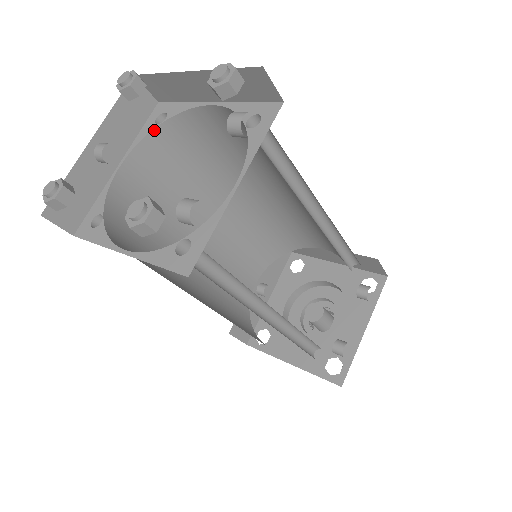
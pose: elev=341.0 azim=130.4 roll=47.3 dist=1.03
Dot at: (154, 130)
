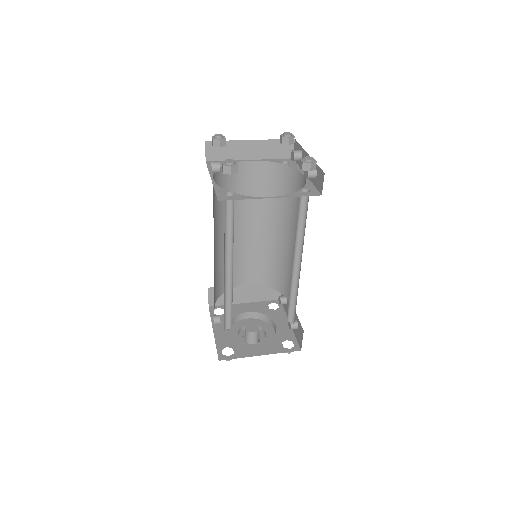
Dot at: occluded
